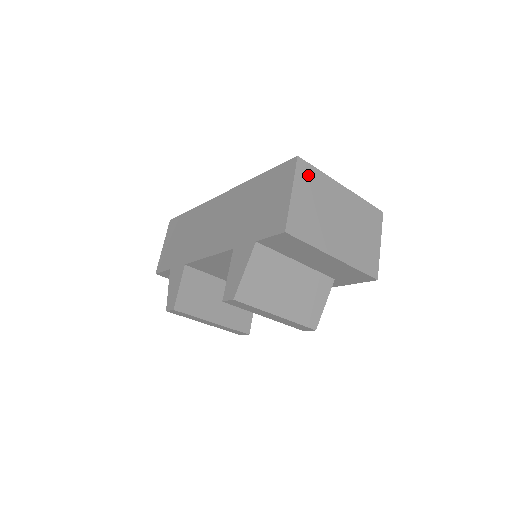
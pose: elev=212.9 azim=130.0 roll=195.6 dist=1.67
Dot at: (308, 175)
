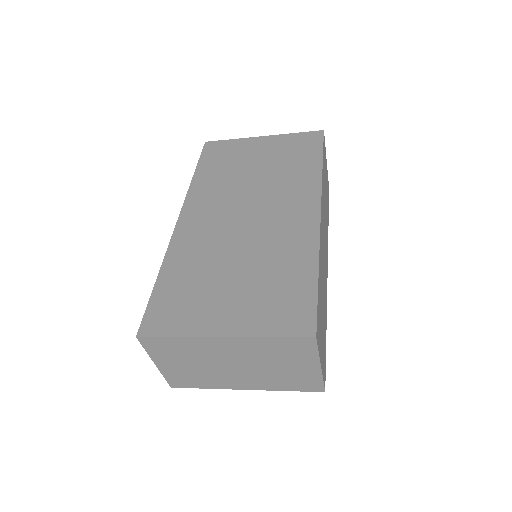
Dot at: (162, 346)
